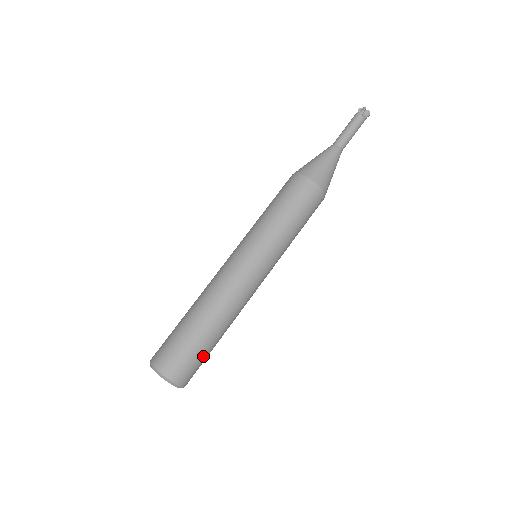
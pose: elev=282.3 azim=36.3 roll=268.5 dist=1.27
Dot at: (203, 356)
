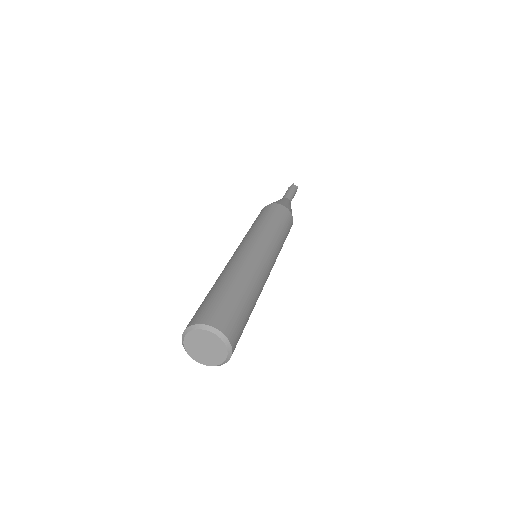
Dot at: (243, 316)
